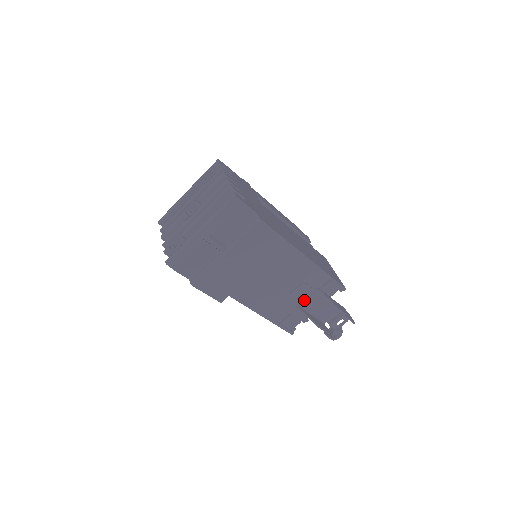
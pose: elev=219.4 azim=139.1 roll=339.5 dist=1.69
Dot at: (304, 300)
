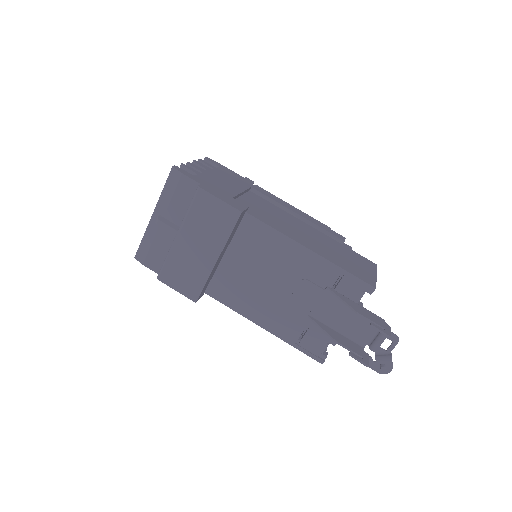
Dot at: (315, 306)
